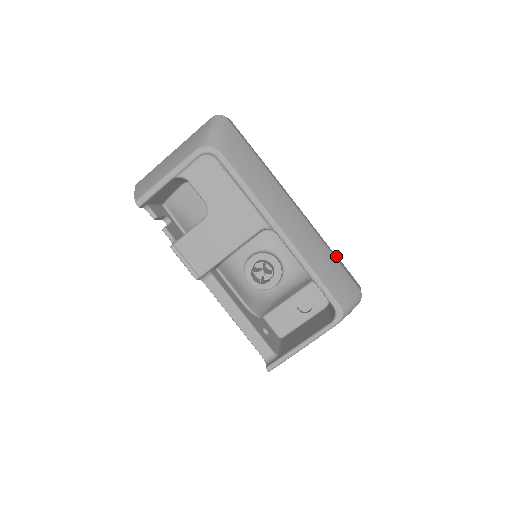
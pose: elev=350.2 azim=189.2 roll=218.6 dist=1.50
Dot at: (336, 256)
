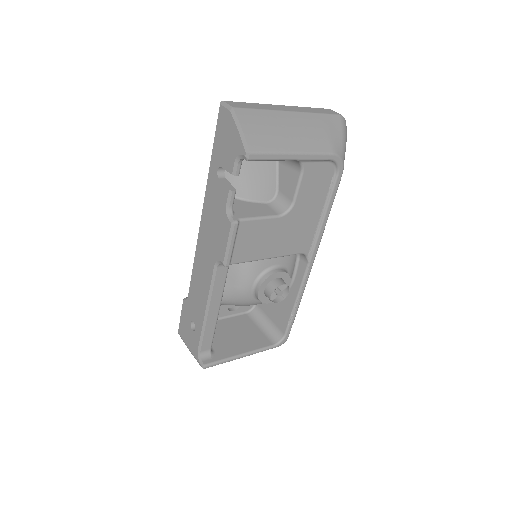
Dot at: occluded
